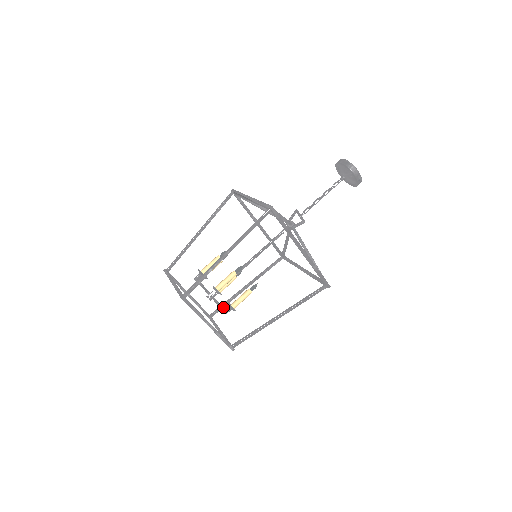
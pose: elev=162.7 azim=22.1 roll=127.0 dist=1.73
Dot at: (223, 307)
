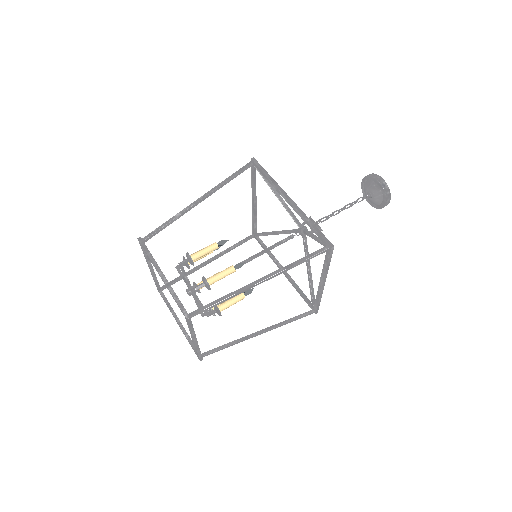
Dot at: (221, 348)
